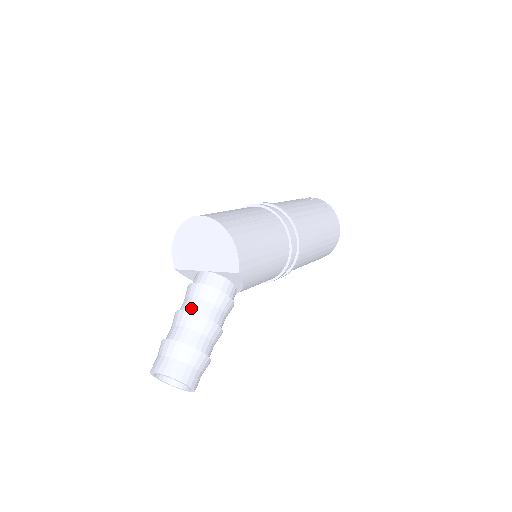
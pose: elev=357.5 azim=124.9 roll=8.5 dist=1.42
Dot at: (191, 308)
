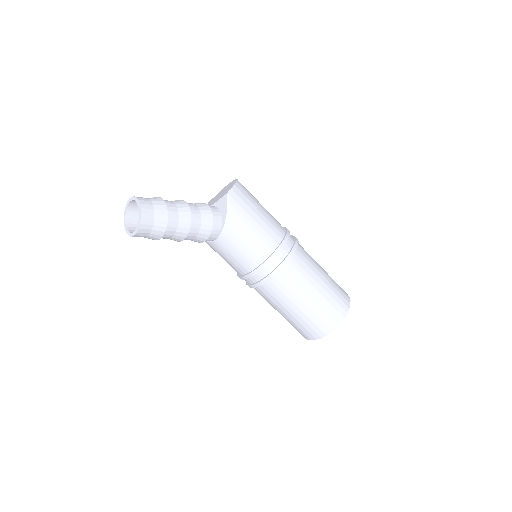
Dot at: occluded
